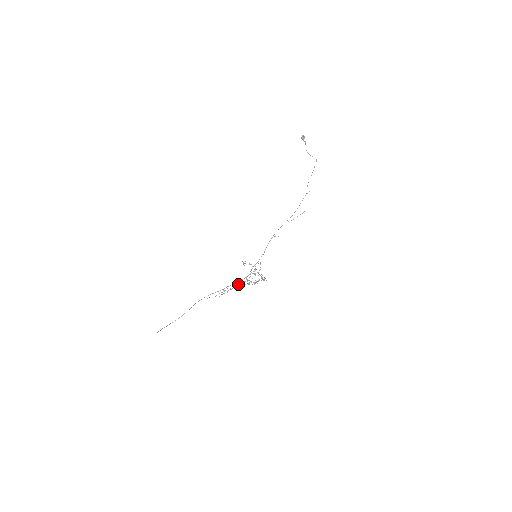
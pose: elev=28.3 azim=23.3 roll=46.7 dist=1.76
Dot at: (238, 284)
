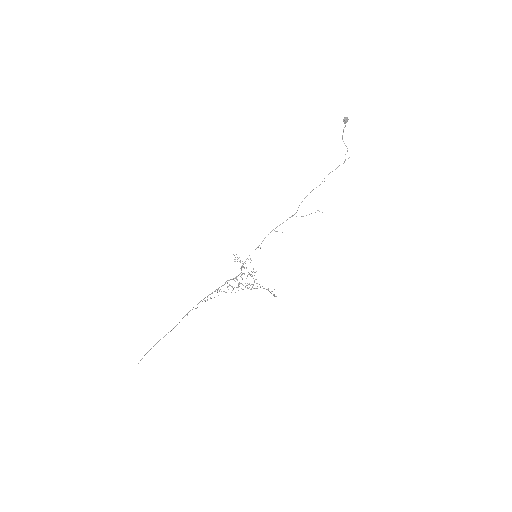
Dot at: (227, 287)
